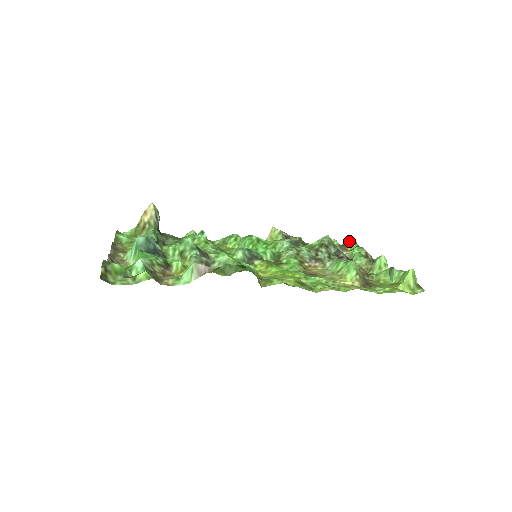
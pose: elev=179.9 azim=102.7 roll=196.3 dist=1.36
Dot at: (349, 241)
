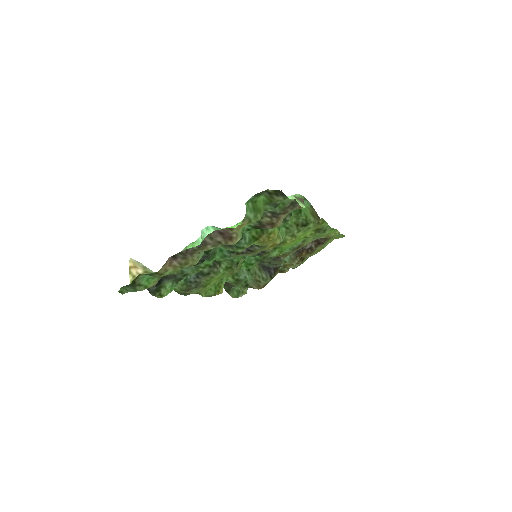
Dot at: occluded
